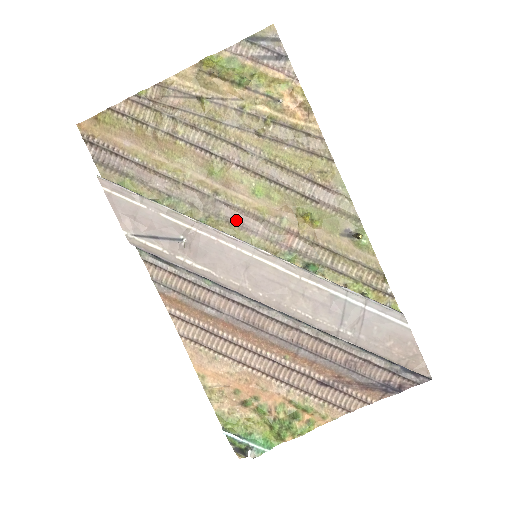
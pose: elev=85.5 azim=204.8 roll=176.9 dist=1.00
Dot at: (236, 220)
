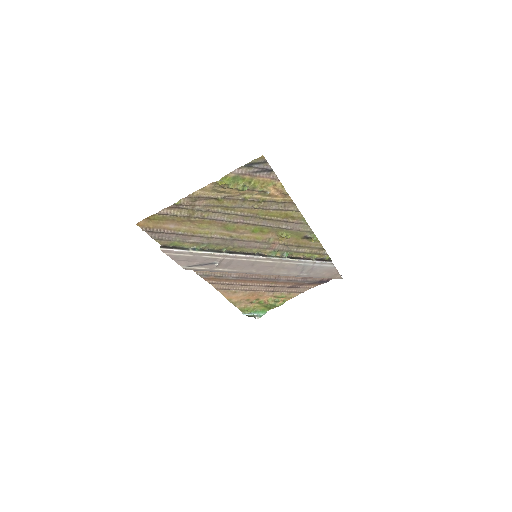
Dot at: (244, 245)
